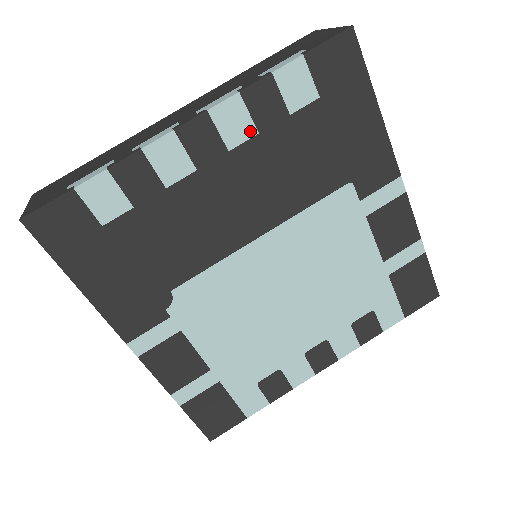
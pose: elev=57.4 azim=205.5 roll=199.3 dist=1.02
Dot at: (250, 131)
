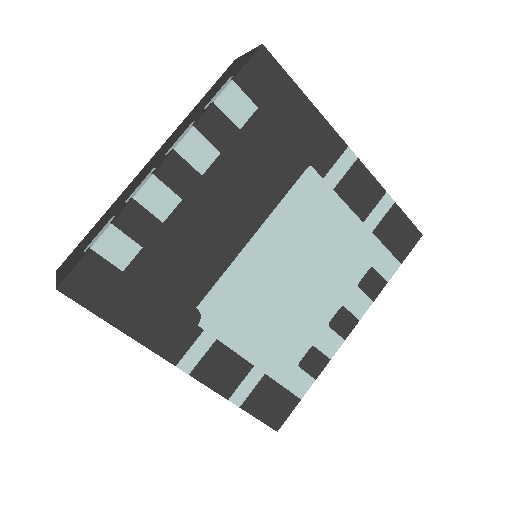
Dot at: (213, 154)
